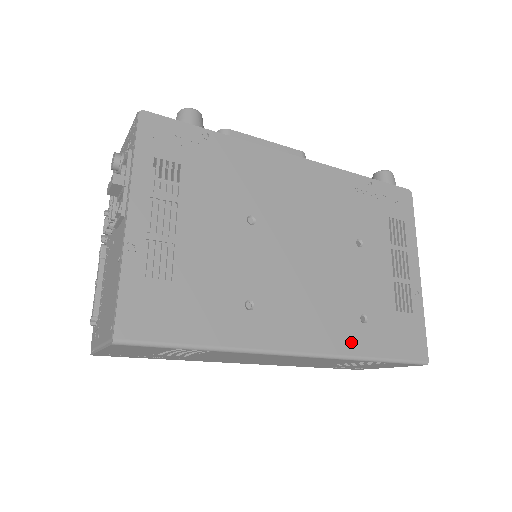
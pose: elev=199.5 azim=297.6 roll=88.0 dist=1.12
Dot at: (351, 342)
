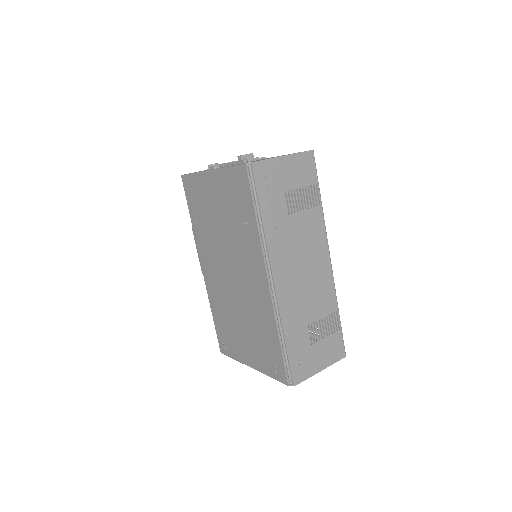
Dot at: occluded
